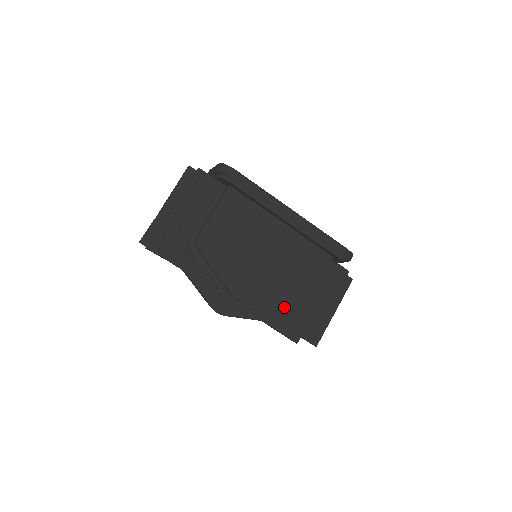
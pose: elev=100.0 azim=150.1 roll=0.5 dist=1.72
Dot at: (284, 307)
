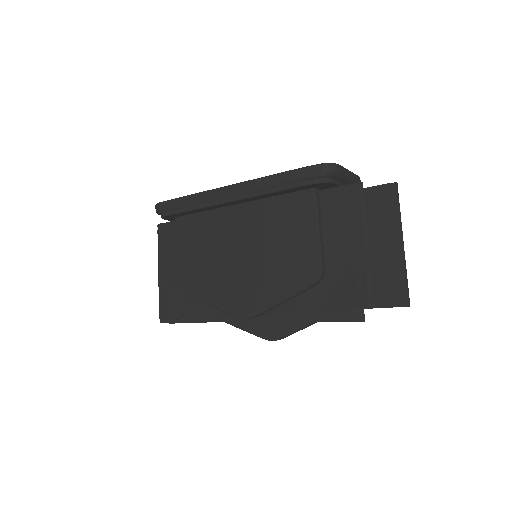
Dot at: (297, 291)
